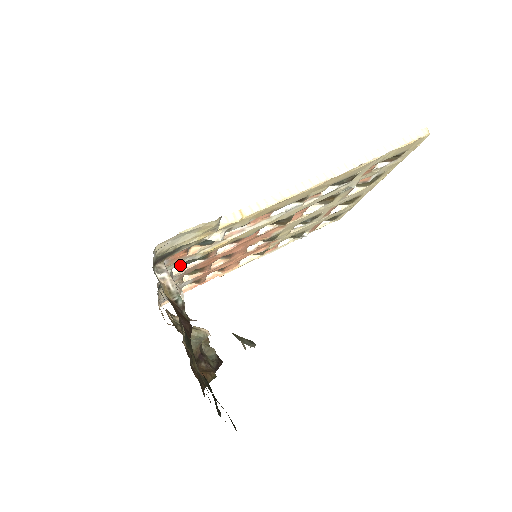
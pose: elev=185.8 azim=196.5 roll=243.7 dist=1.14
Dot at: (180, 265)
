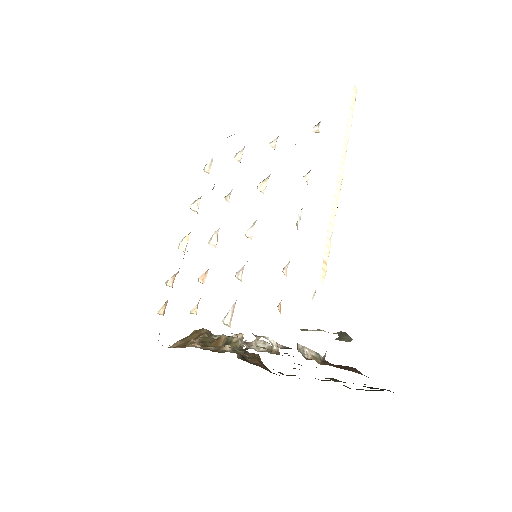
Dot at: (229, 315)
